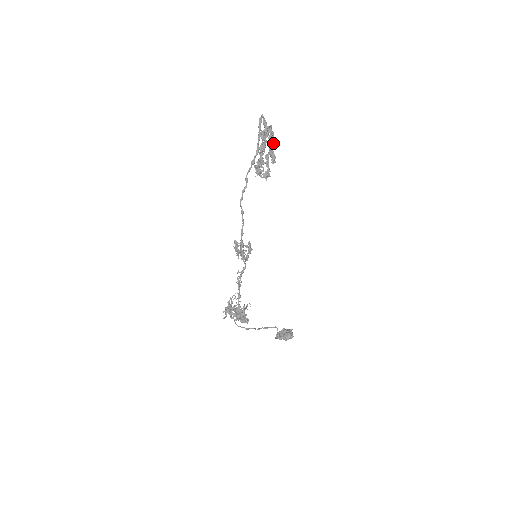
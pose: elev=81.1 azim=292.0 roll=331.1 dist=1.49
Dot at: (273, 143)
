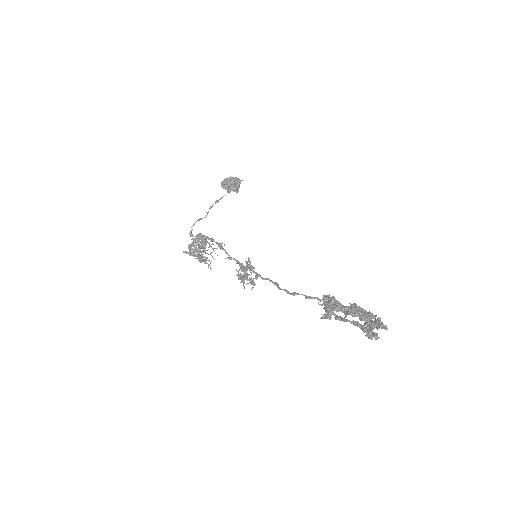
Dot at: (363, 328)
